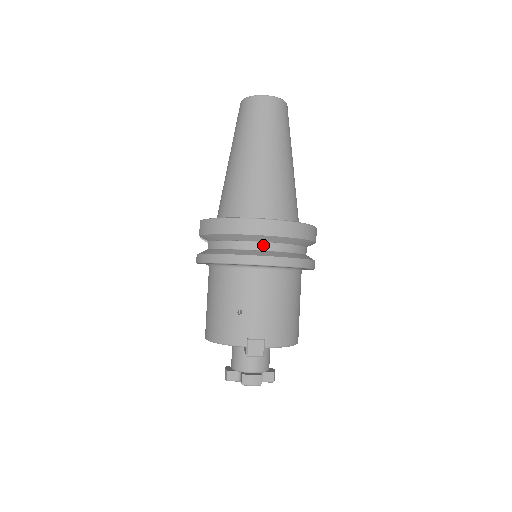
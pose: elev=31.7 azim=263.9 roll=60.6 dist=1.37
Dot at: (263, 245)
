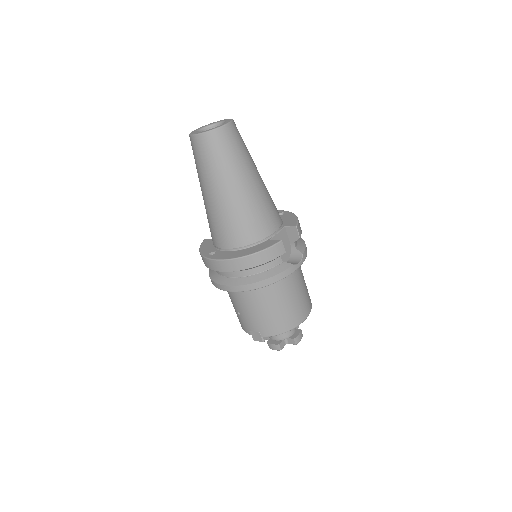
Dot at: (229, 273)
